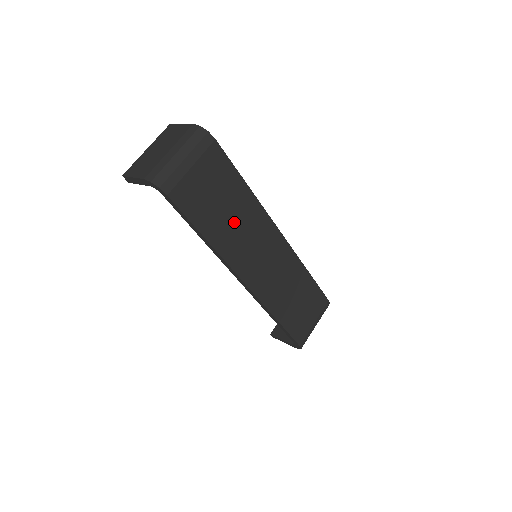
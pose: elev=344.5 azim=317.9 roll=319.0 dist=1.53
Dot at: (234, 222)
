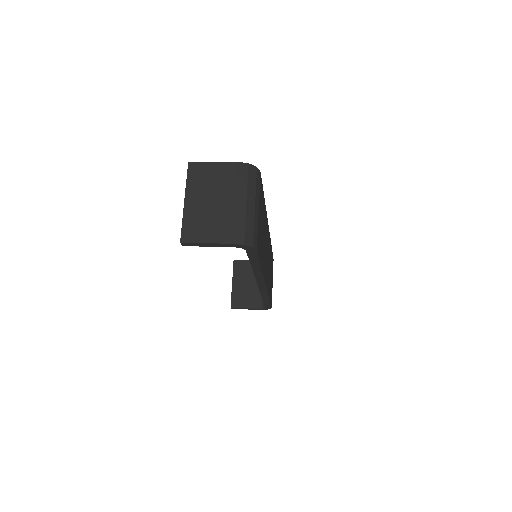
Dot at: (264, 240)
